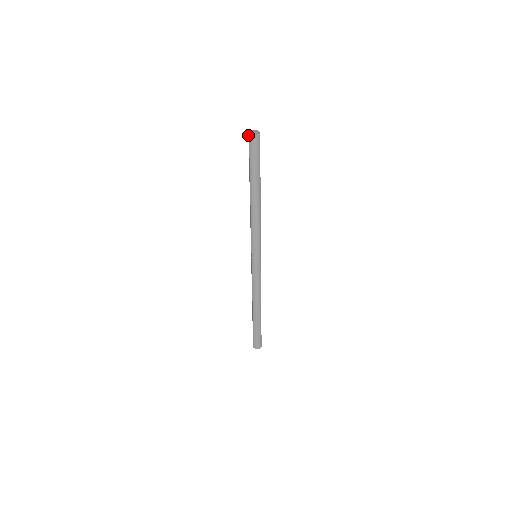
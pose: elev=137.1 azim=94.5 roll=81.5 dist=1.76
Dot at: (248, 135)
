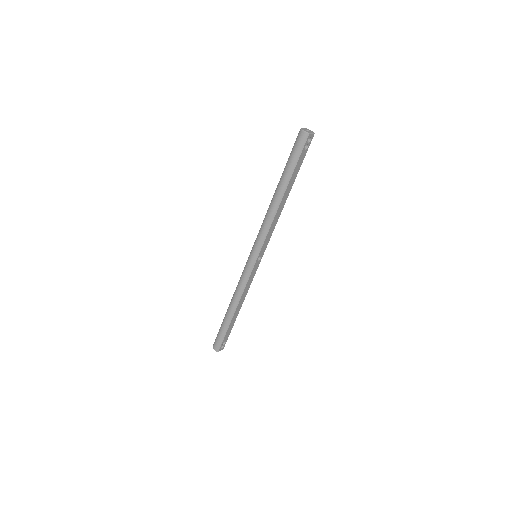
Dot at: occluded
